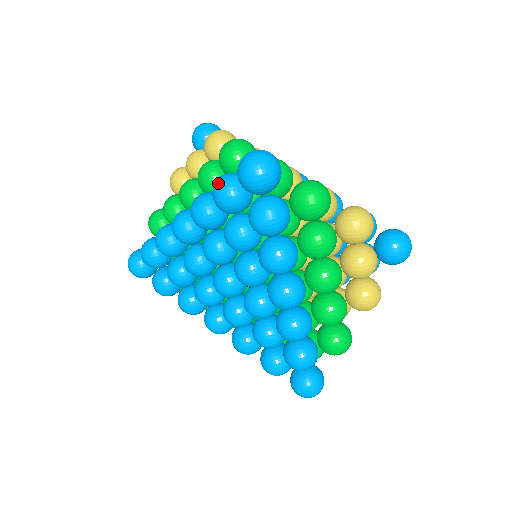
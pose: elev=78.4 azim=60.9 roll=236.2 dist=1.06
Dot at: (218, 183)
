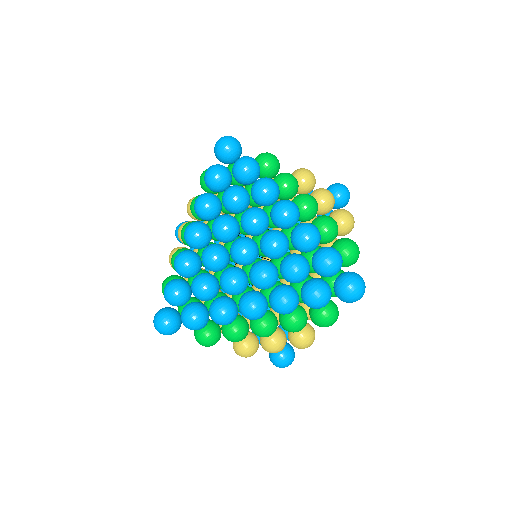
Dot at: occluded
